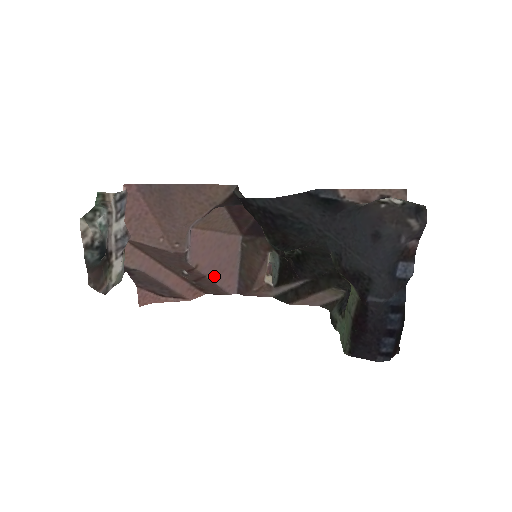
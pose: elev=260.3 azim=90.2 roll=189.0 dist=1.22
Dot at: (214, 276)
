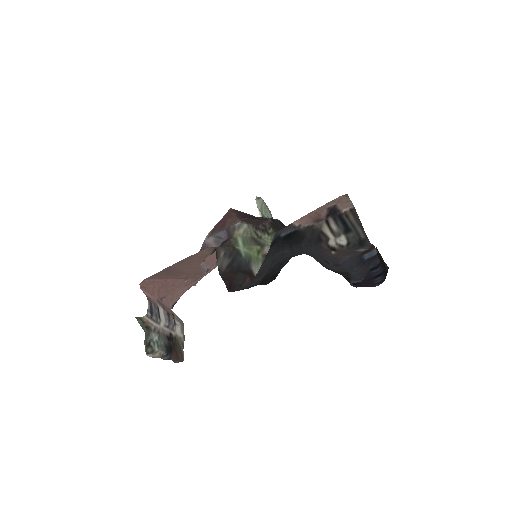
Dot at: occluded
